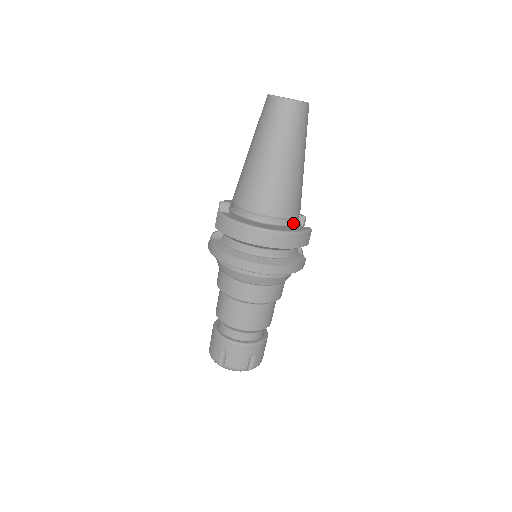
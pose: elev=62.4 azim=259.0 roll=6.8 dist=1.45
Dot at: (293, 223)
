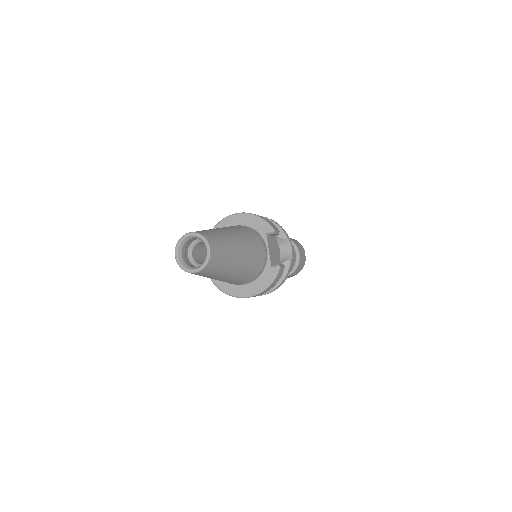
Dot at: (264, 269)
